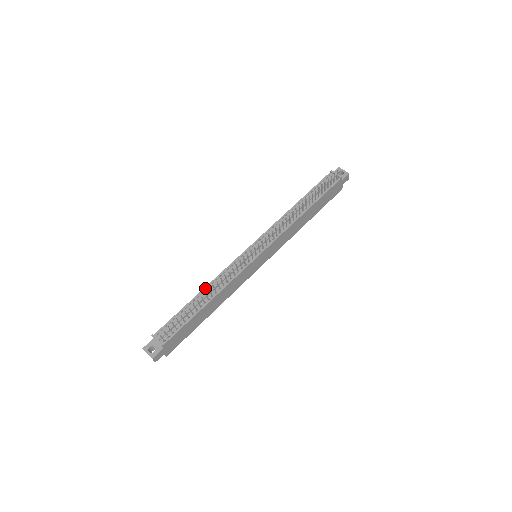
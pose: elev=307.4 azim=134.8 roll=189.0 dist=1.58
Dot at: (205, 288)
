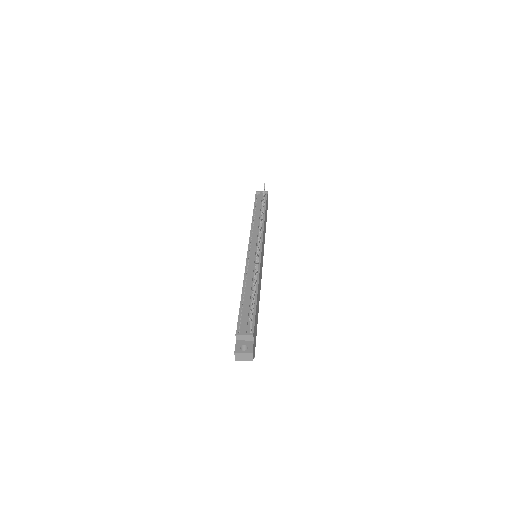
Dot at: (243, 285)
